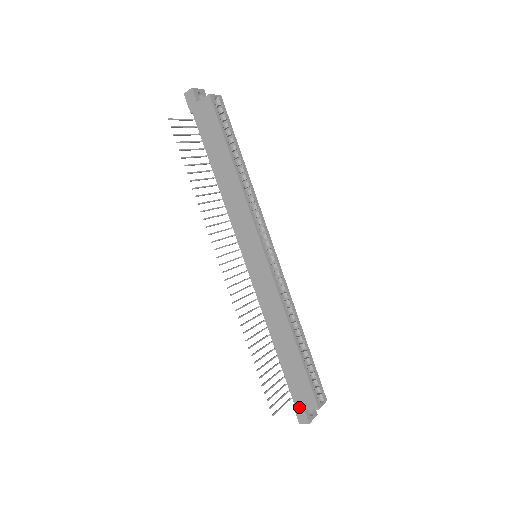
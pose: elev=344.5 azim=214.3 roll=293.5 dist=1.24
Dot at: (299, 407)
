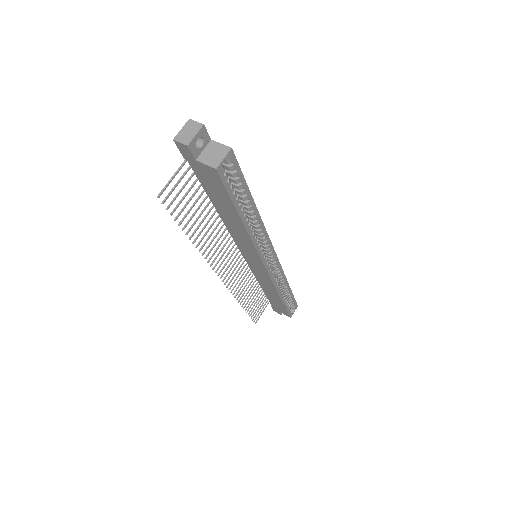
Dot at: (276, 309)
